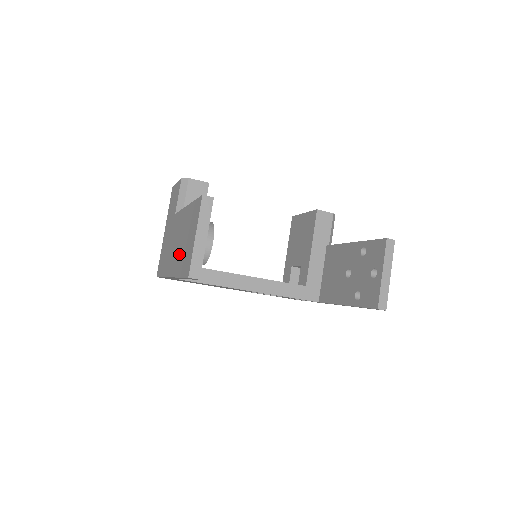
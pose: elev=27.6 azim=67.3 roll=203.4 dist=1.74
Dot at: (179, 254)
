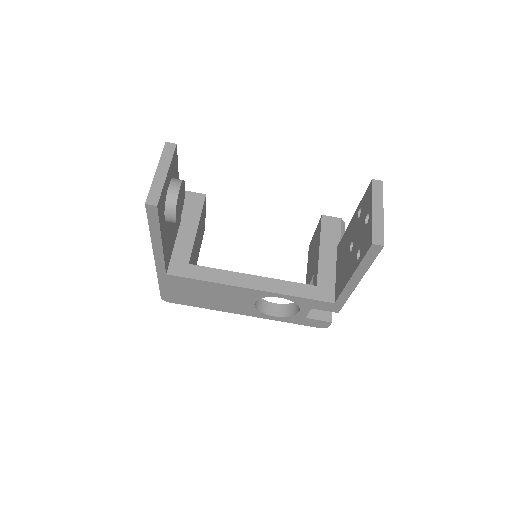
Dot at: occluded
